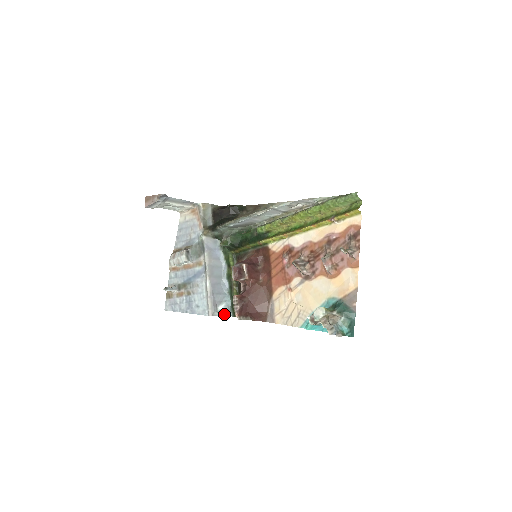
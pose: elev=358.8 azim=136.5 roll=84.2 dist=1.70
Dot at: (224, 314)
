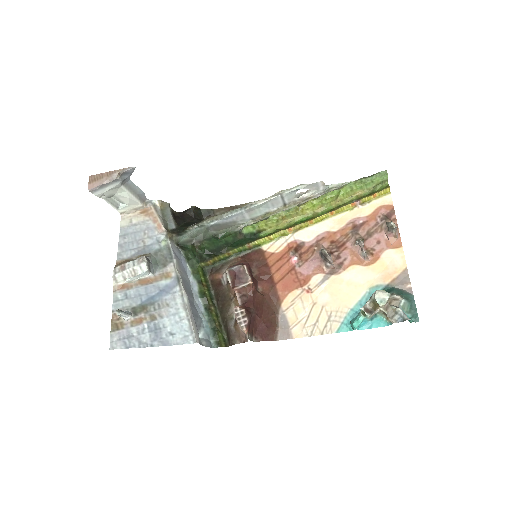
Dot at: (206, 344)
